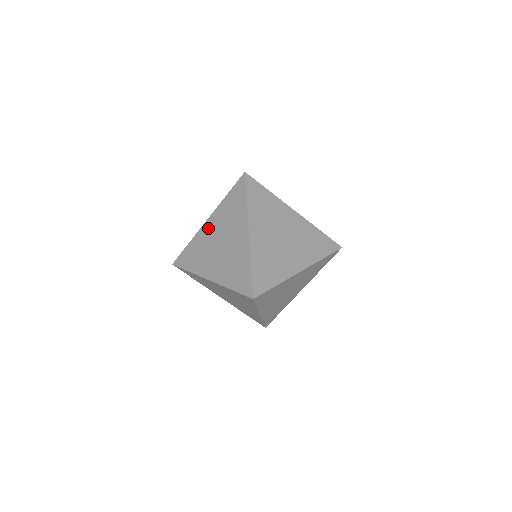
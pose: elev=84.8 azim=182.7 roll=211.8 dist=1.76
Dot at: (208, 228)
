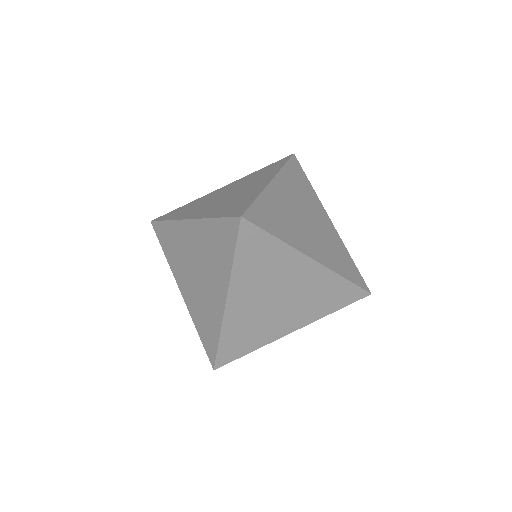
Dot at: (220, 190)
